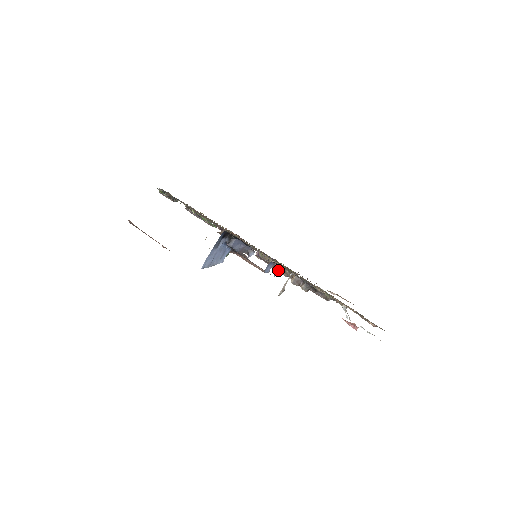
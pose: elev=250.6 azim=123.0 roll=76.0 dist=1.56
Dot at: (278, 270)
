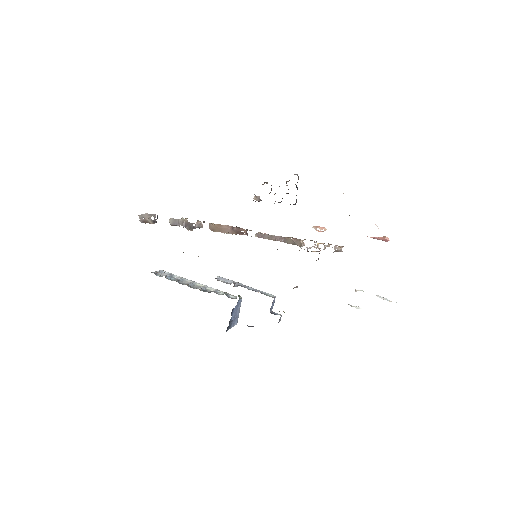
Dot at: (280, 318)
